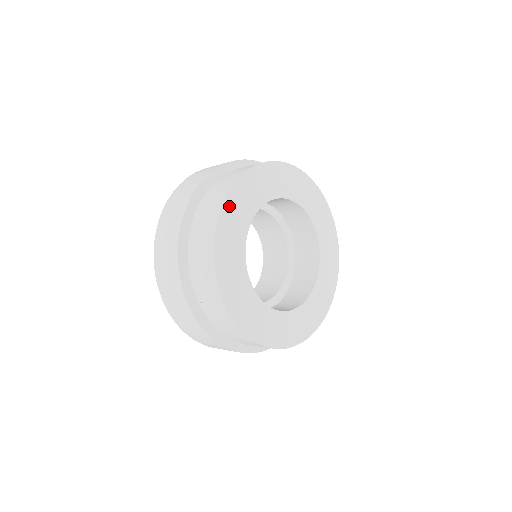
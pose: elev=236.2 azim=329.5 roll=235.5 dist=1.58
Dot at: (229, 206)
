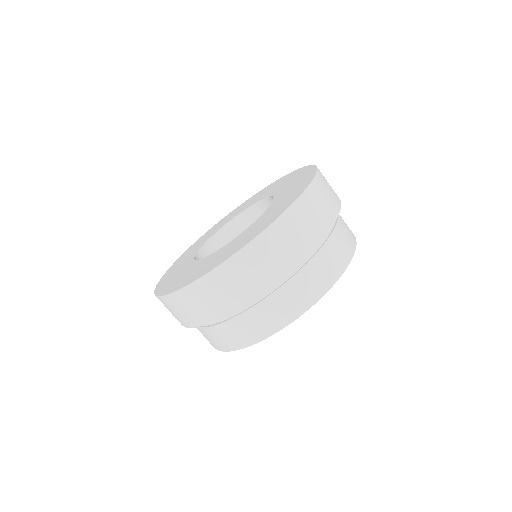
Dot at: occluded
